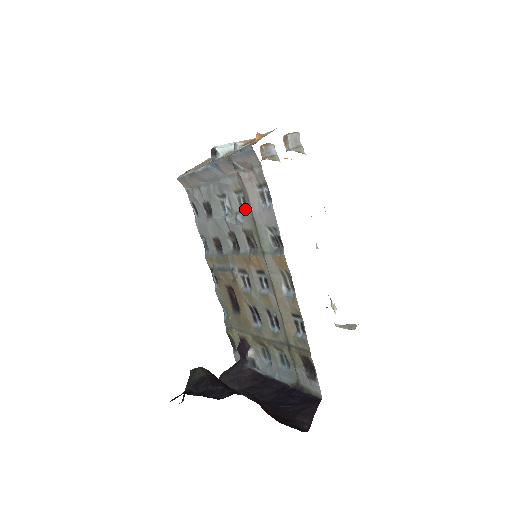
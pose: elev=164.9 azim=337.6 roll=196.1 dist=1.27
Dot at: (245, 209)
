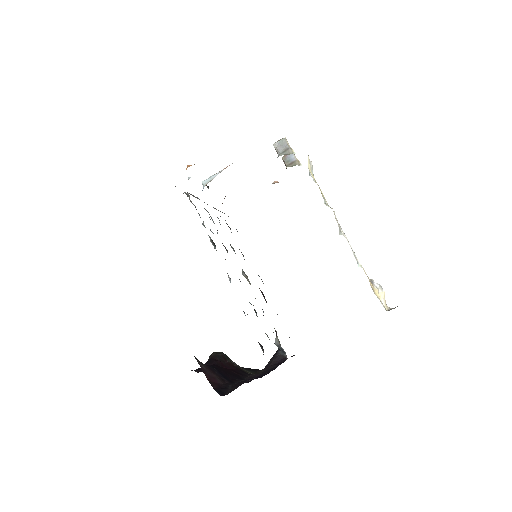
Dot at: (203, 223)
